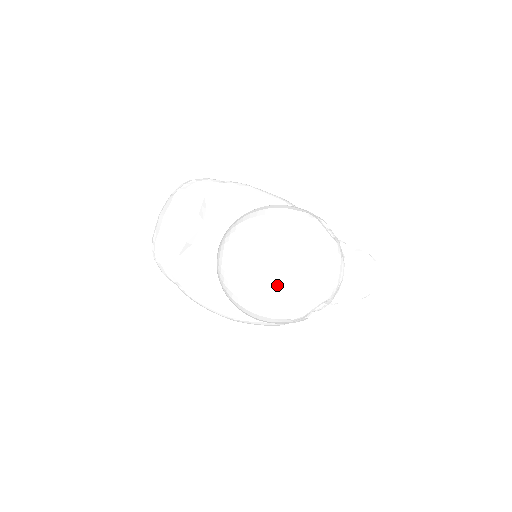
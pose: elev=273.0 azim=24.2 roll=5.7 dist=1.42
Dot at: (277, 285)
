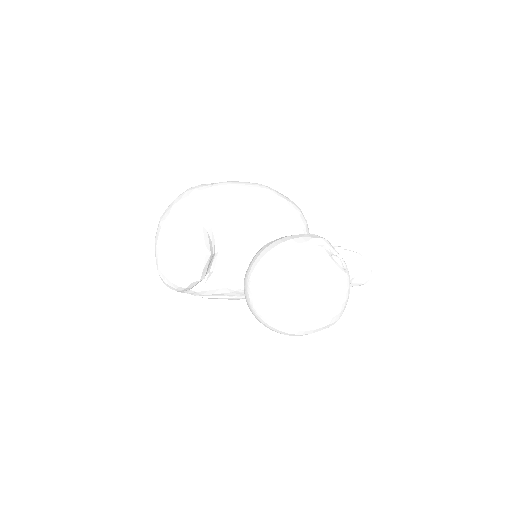
Dot at: (316, 327)
